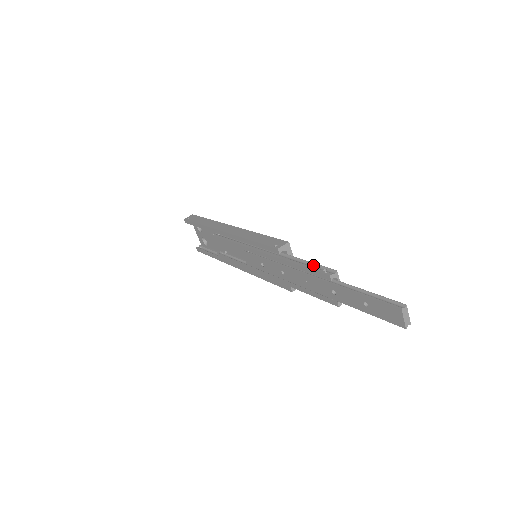
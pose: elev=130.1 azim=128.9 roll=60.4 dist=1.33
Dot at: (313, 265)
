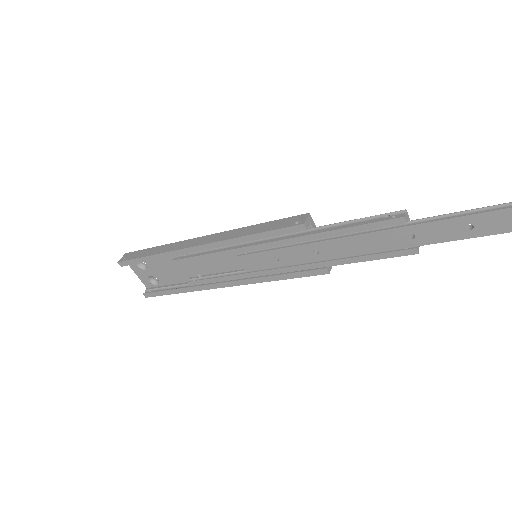
Dot at: (365, 220)
